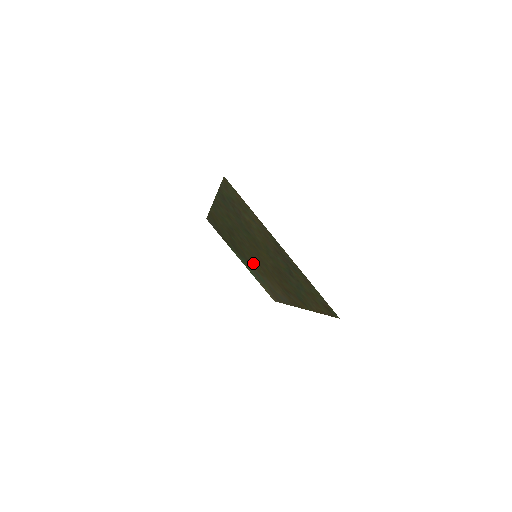
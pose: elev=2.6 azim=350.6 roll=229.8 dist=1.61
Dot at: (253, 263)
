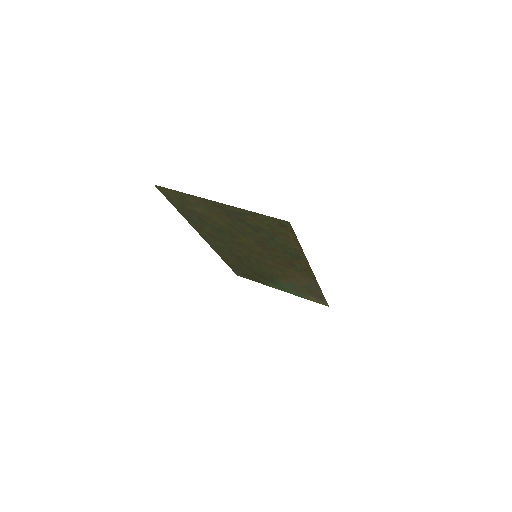
Dot at: (272, 273)
